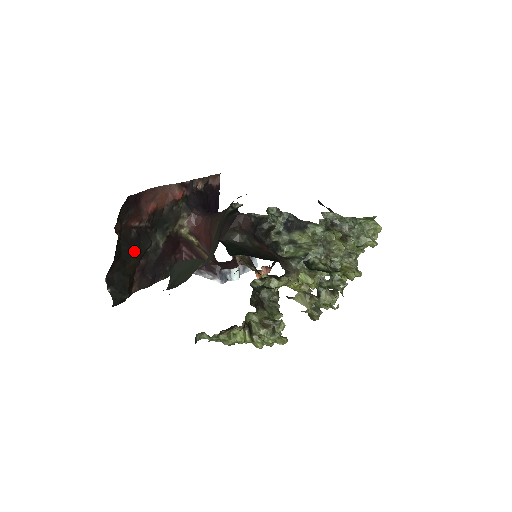
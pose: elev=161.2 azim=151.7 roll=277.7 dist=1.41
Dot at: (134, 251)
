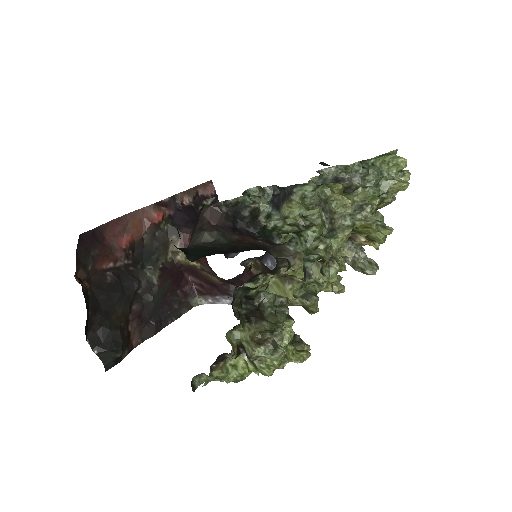
Dot at: (117, 297)
